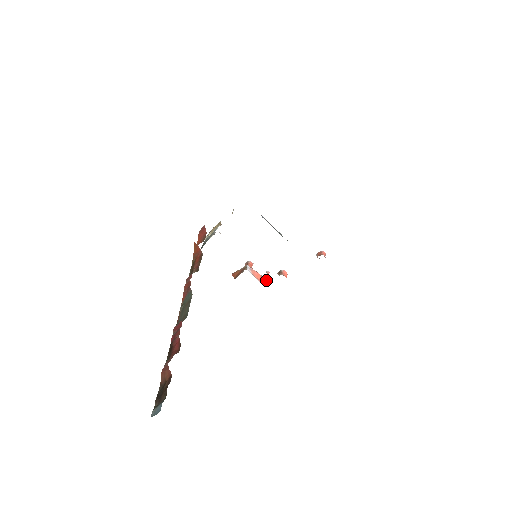
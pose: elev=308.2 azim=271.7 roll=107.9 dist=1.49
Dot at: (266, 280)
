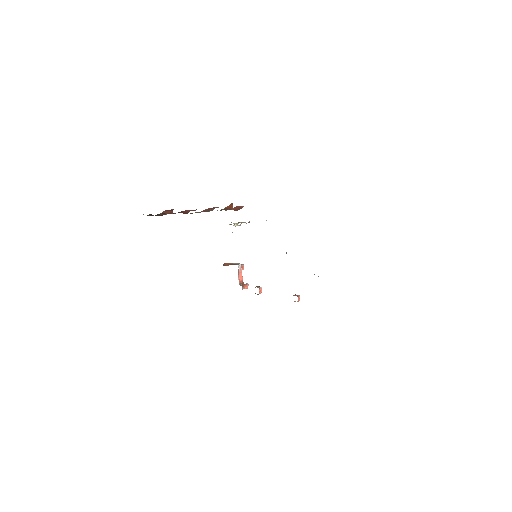
Dot at: (243, 285)
